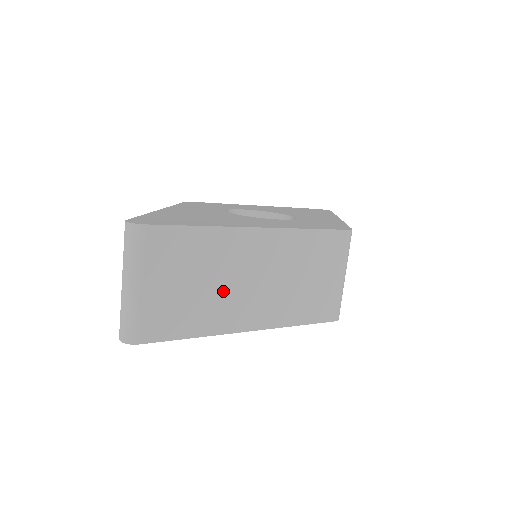
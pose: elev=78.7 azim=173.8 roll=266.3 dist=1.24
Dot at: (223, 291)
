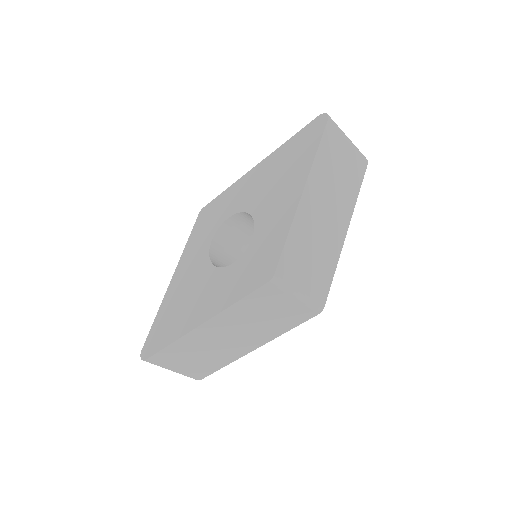
Dot at: (216, 350)
